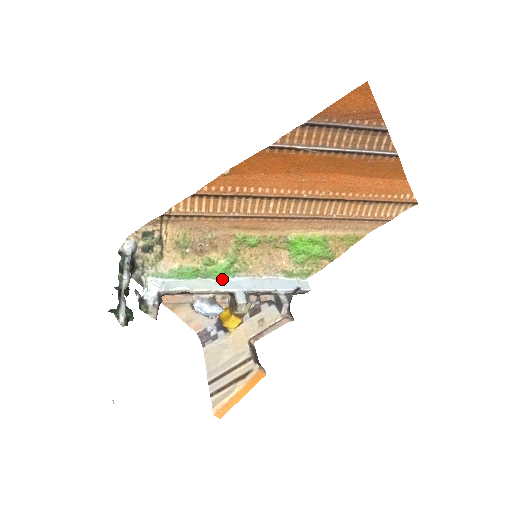
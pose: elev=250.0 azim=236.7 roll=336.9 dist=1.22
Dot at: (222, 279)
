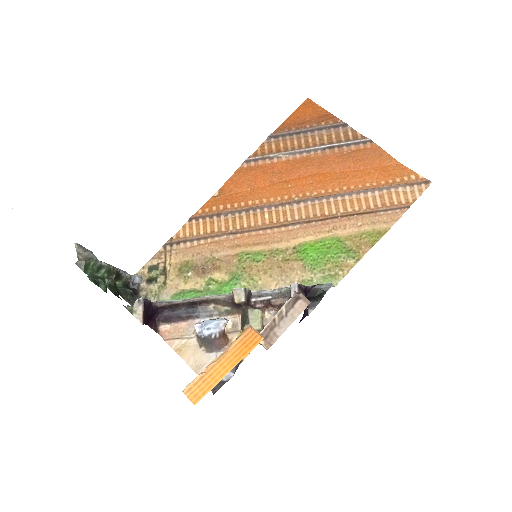
Dot at: occluded
